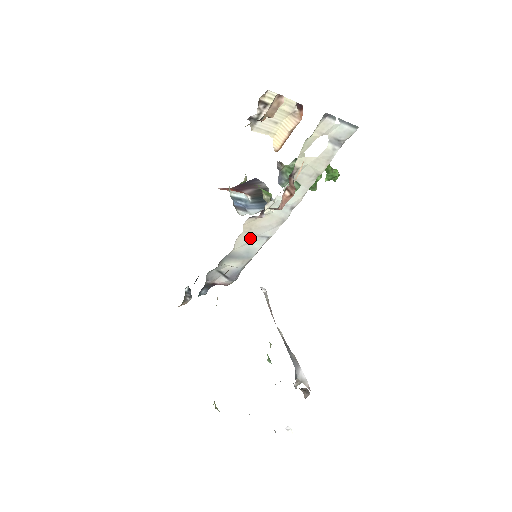
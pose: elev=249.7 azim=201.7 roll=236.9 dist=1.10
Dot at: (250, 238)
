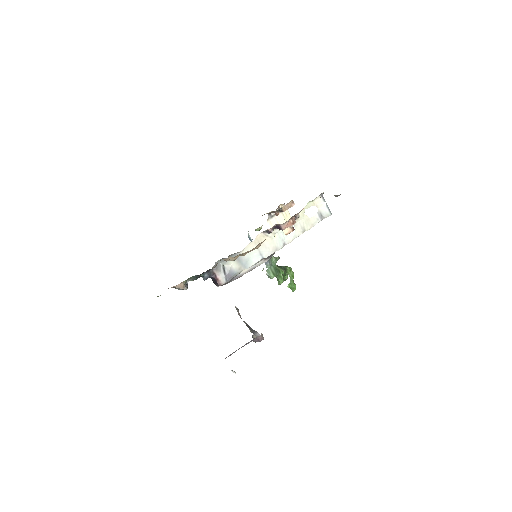
Dot at: (254, 250)
